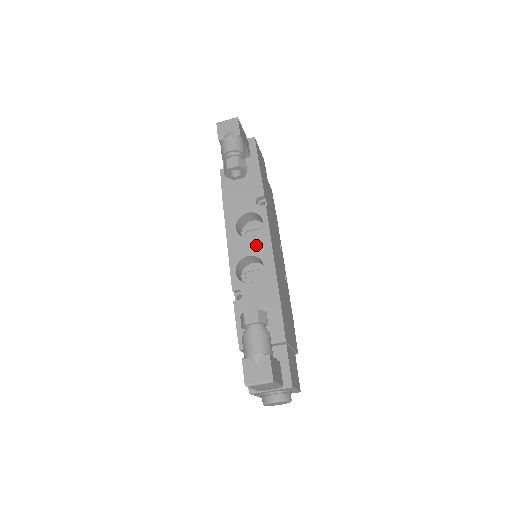
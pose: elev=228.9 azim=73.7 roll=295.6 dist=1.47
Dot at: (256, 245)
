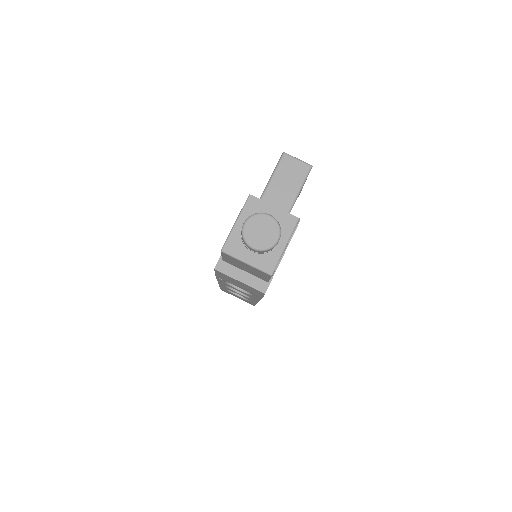
Dot at: occluded
